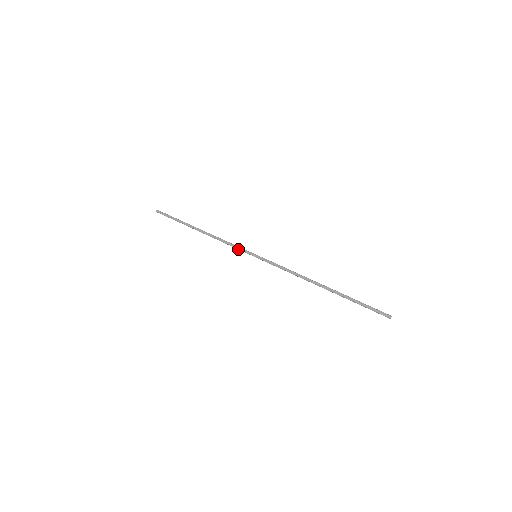
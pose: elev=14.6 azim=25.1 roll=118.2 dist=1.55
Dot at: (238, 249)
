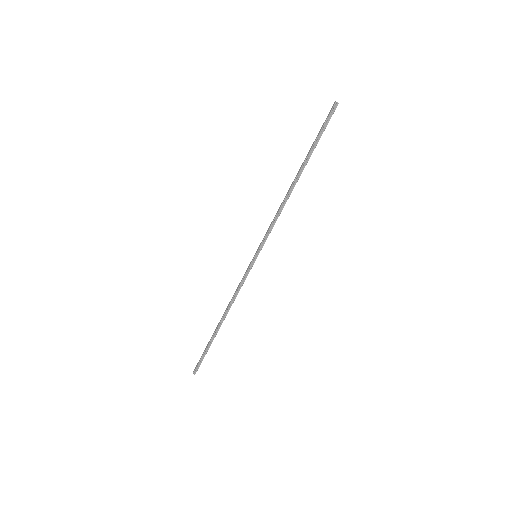
Dot at: (246, 277)
